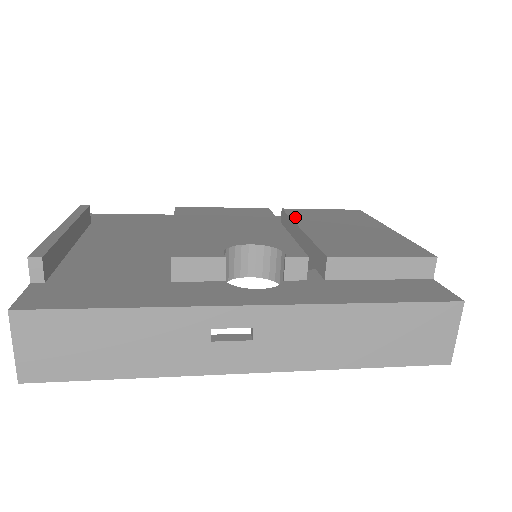
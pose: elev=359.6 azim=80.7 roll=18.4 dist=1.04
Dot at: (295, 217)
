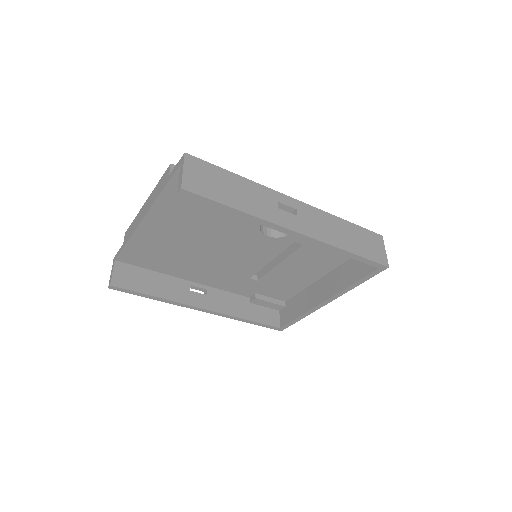
Dot at: occluded
